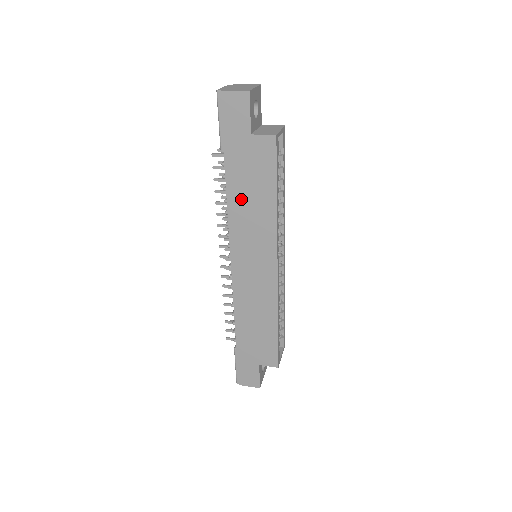
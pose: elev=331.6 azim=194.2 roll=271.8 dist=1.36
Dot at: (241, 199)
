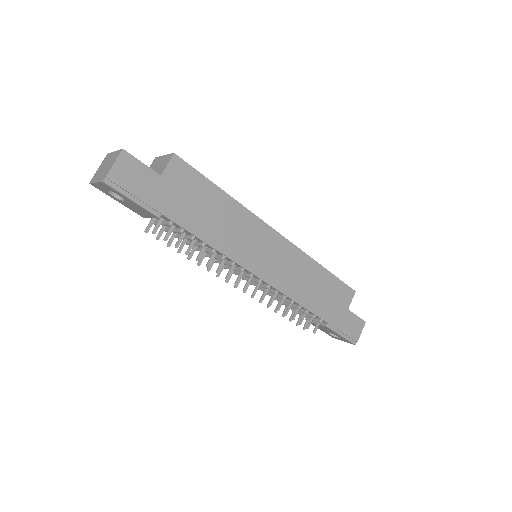
Dot at: (210, 227)
